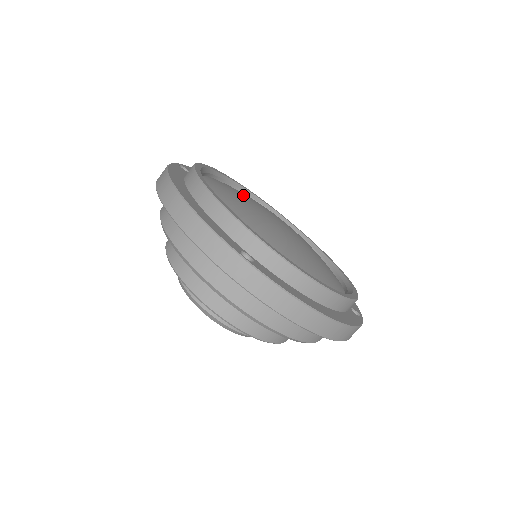
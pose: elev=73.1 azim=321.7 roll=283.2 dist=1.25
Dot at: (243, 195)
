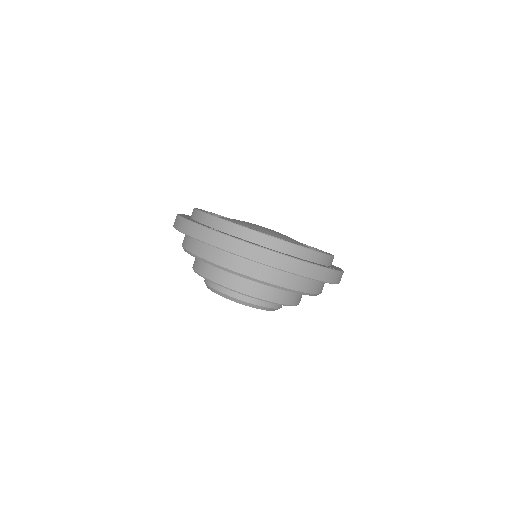
Dot at: occluded
